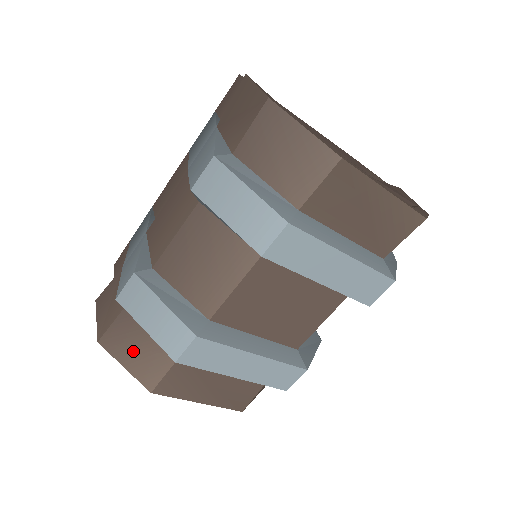
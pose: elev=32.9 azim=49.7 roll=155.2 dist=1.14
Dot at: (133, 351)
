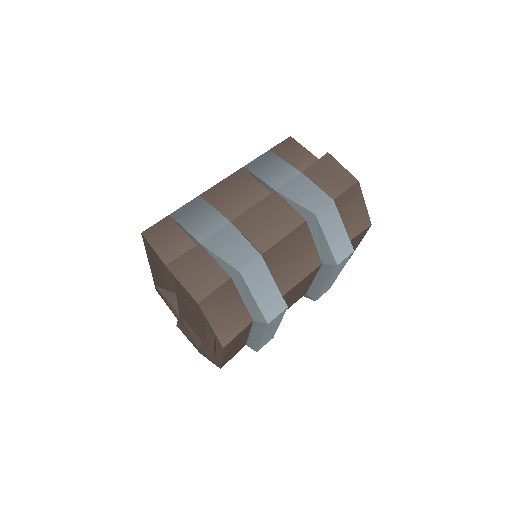
Dot at: (223, 314)
